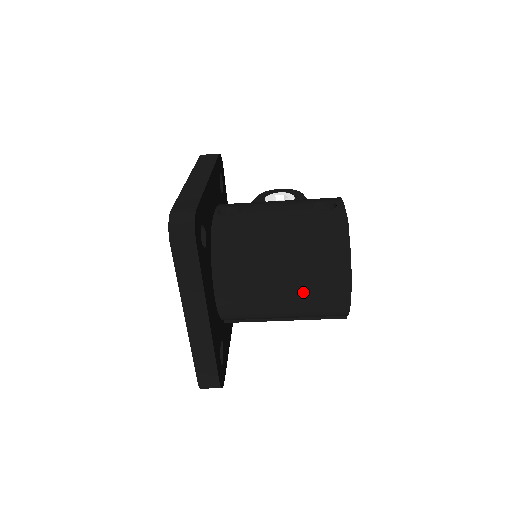
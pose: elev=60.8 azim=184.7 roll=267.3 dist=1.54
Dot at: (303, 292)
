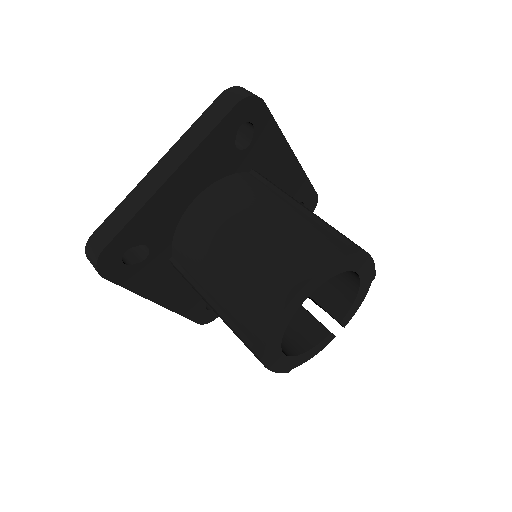
Dot at: (257, 256)
